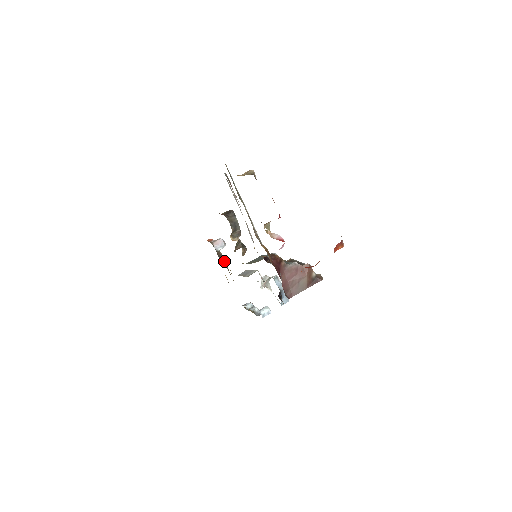
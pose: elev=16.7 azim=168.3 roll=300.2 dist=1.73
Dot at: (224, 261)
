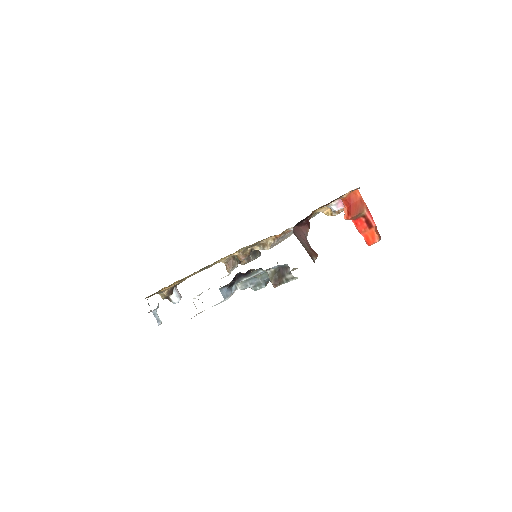
Dot at: occluded
